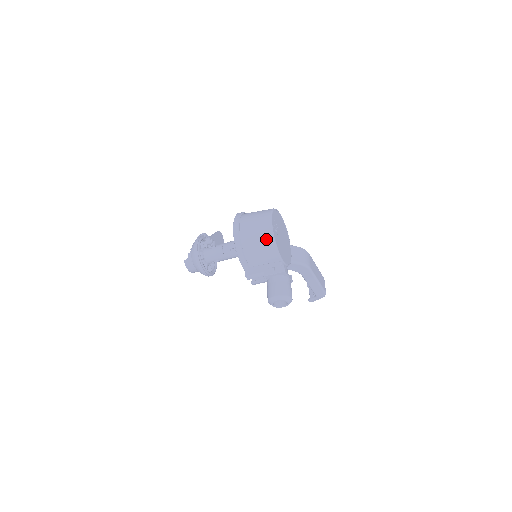
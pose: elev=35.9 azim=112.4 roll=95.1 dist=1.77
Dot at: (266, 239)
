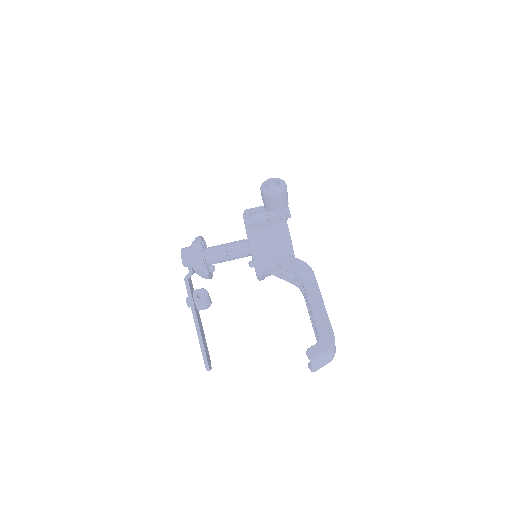
Dot at: occluded
